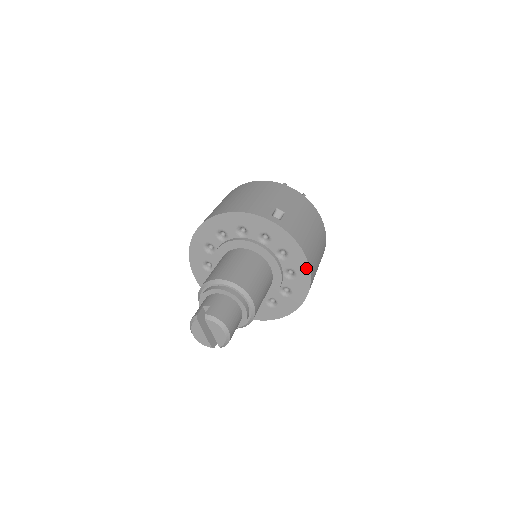
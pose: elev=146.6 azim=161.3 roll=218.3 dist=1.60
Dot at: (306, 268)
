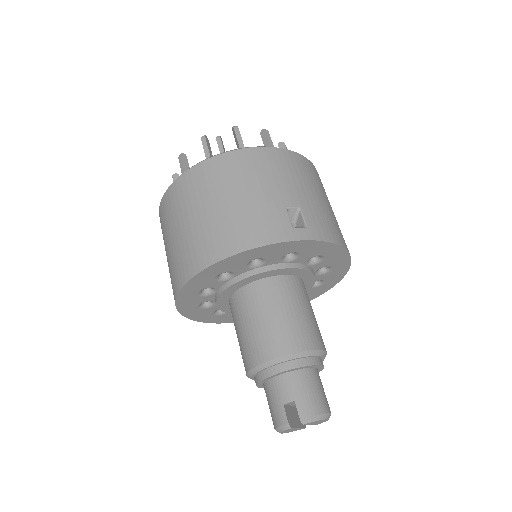
Dot at: (346, 259)
